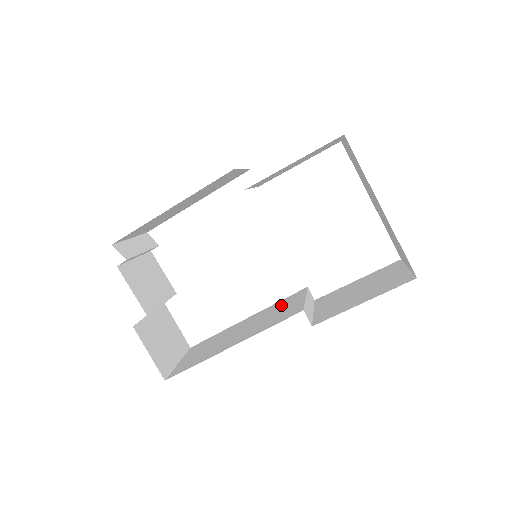
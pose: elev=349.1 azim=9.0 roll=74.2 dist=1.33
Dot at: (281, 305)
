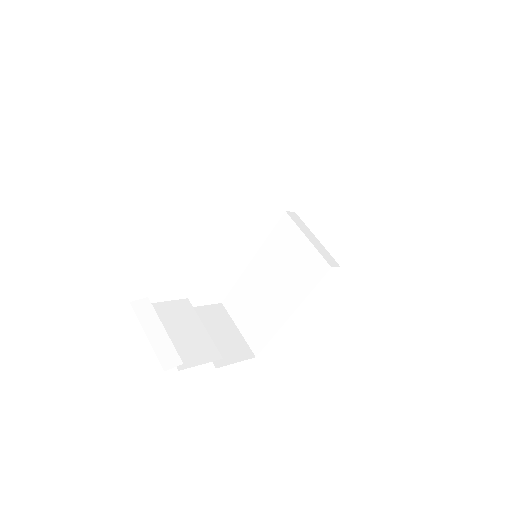
Dot at: (282, 246)
